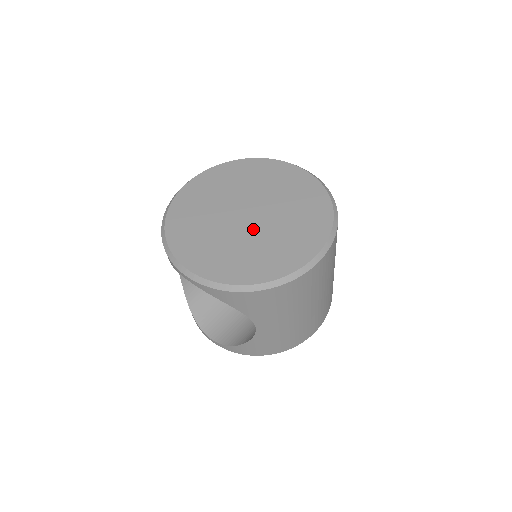
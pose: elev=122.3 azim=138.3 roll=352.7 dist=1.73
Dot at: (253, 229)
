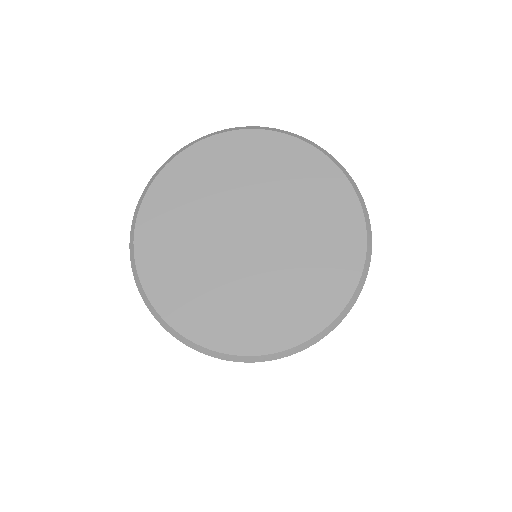
Dot at: (237, 262)
